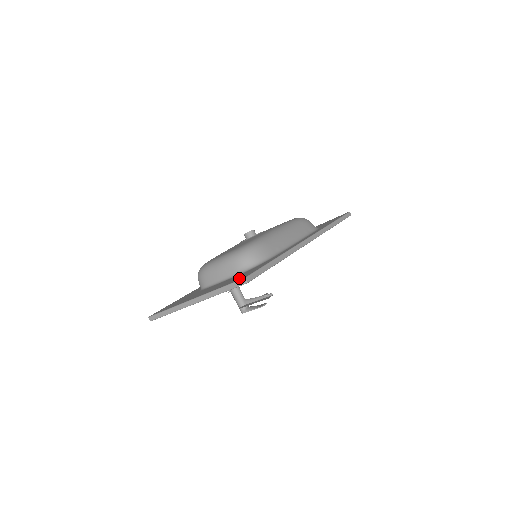
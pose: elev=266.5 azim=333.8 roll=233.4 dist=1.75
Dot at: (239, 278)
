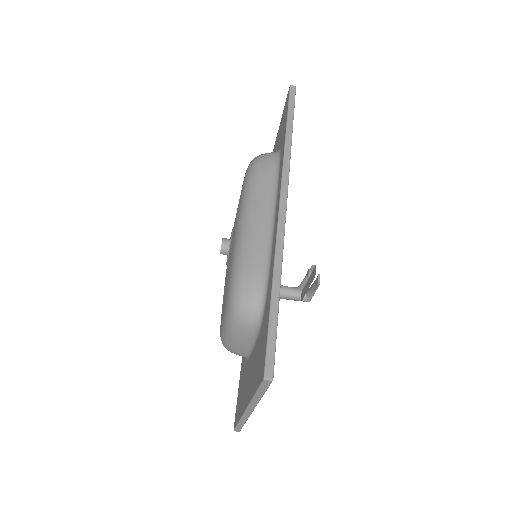
Dot at: (260, 369)
